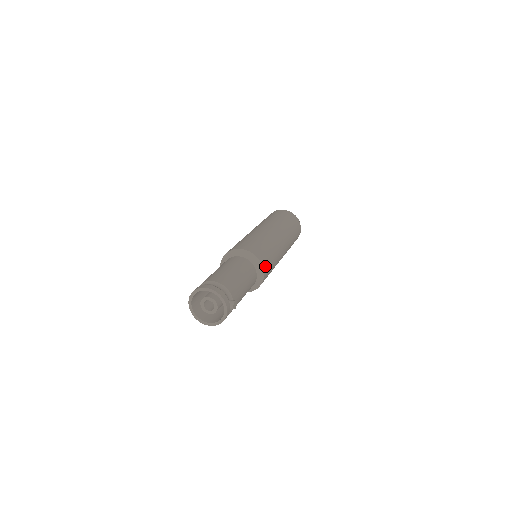
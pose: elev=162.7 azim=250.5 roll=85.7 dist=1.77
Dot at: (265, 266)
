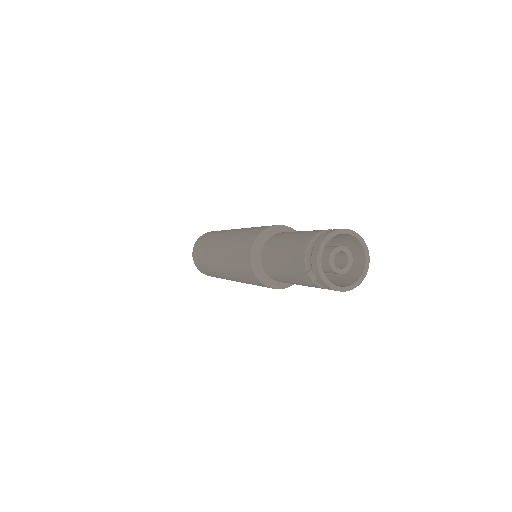
Dot at: occluded
